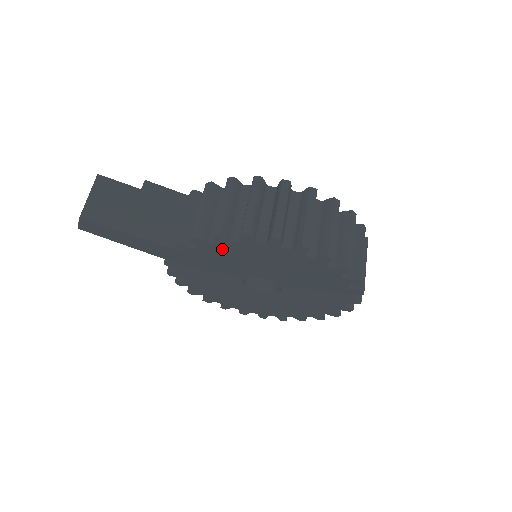
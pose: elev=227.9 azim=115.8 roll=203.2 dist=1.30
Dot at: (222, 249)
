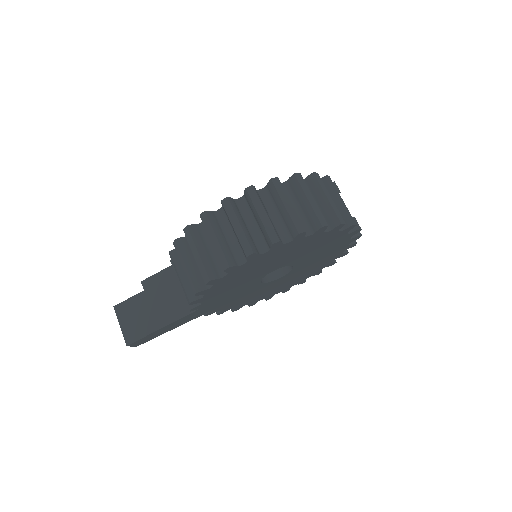
Dot at: (214, 292)
